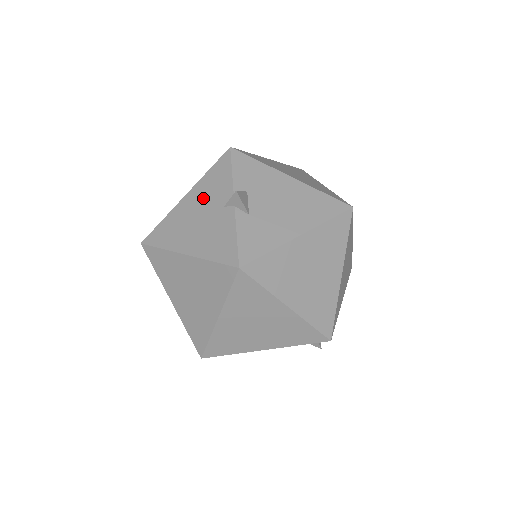
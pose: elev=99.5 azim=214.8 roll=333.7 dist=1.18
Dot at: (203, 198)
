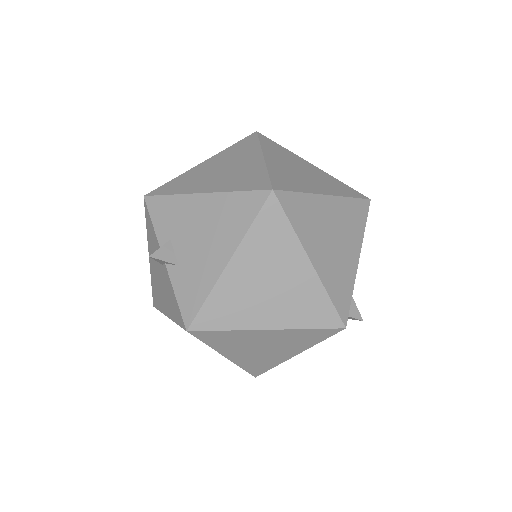
Dot at: occluded
